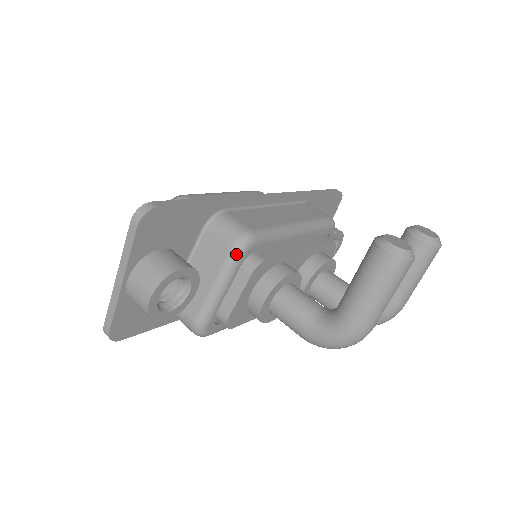
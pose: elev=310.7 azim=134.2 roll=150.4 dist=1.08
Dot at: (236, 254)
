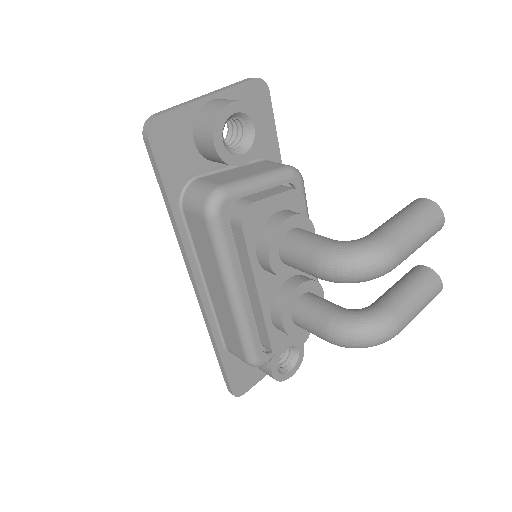
Dot at: (289, 170)
